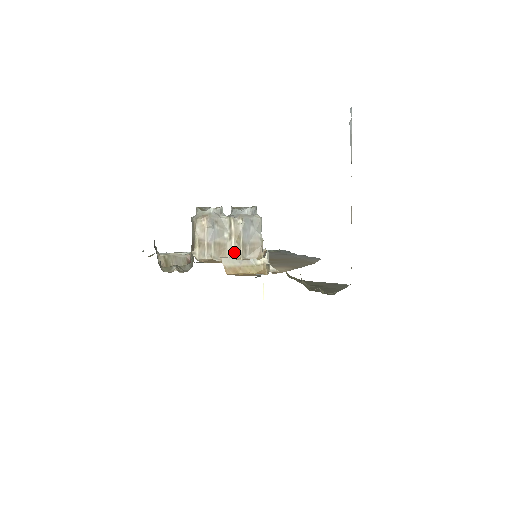
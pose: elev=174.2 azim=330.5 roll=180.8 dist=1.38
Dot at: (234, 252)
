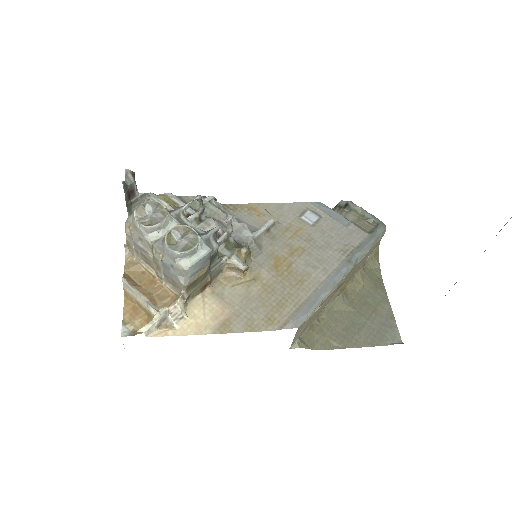
Dot at: (157, 274)
